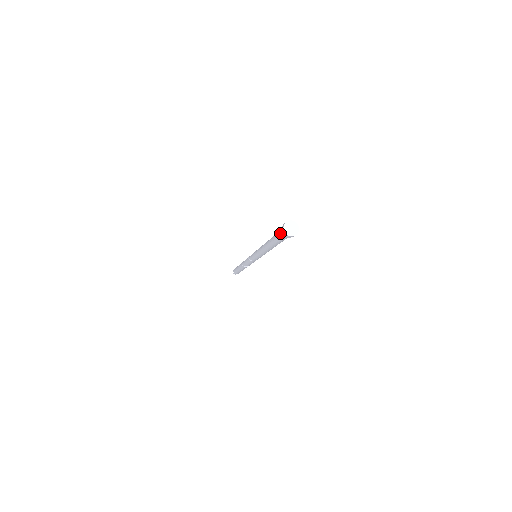
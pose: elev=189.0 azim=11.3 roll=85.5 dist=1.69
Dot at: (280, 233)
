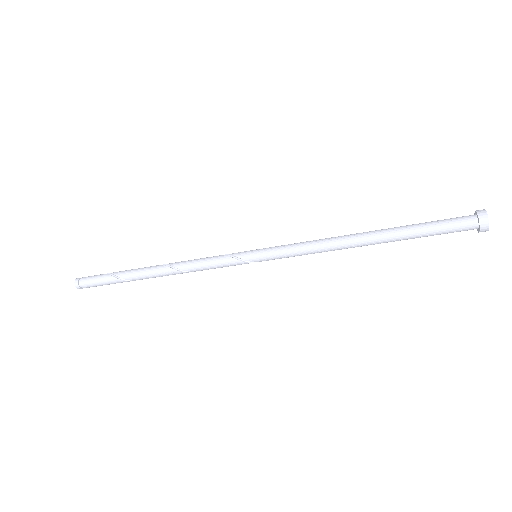
Dot at: (453, 218)
